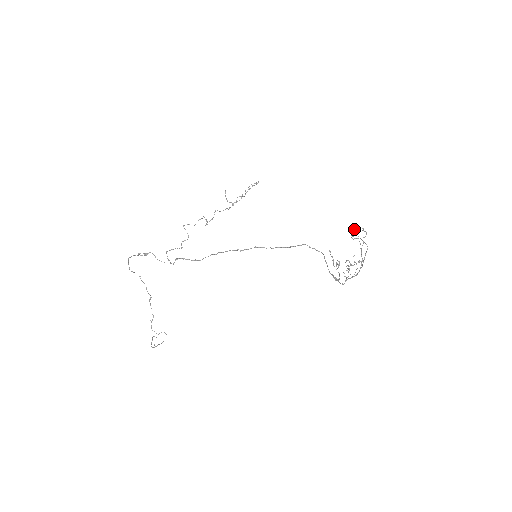
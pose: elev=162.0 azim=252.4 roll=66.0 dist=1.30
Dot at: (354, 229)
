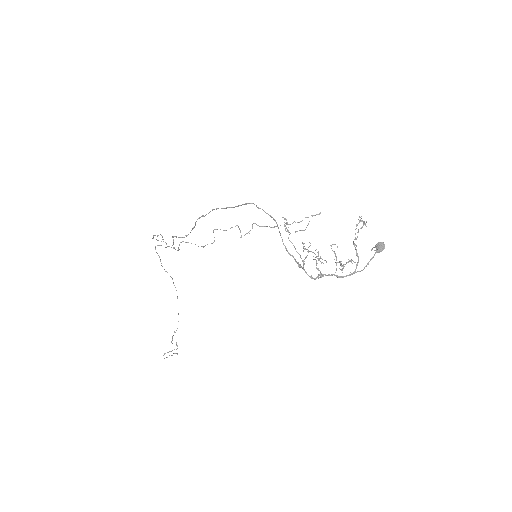
Dot at: (380, 242)
